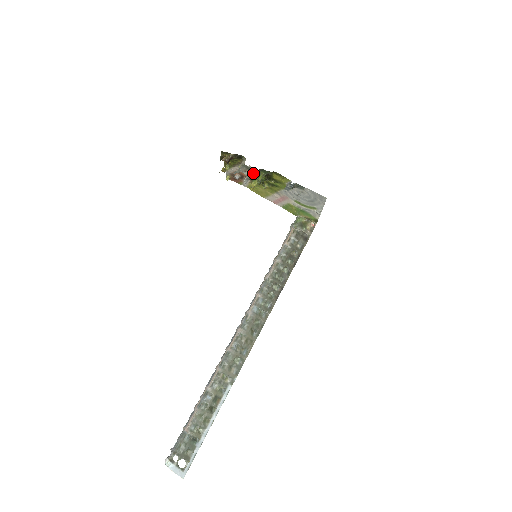
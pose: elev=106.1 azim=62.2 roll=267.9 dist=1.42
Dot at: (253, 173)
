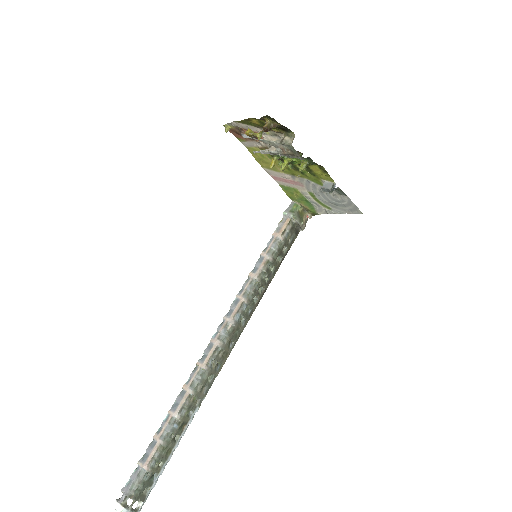
Dot at: (292, 156)
